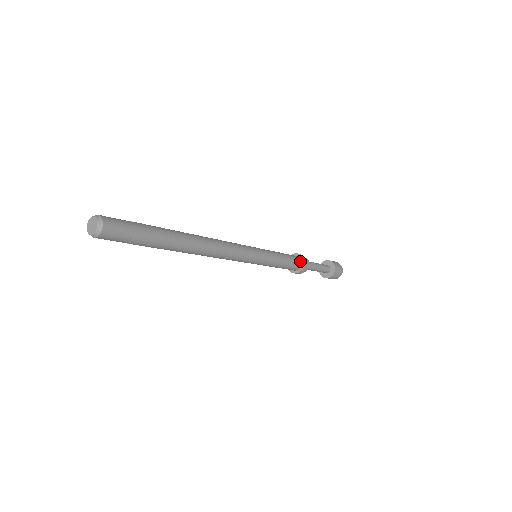
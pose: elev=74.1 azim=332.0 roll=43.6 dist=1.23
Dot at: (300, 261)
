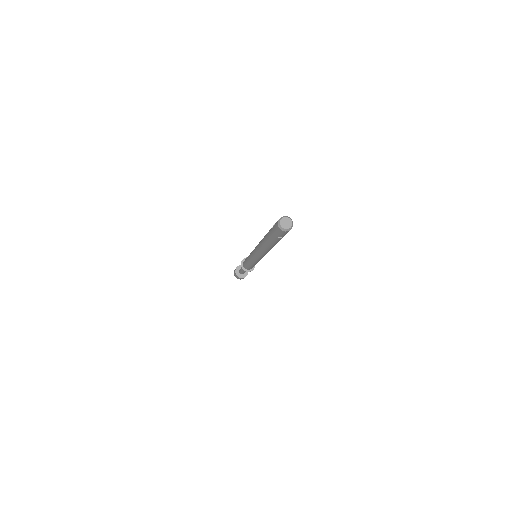
Dot at: occluded
